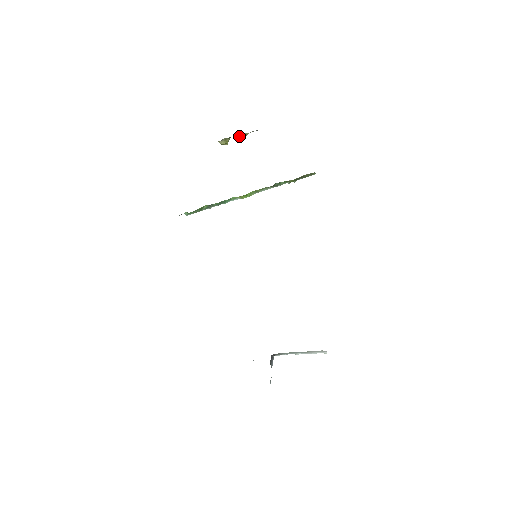
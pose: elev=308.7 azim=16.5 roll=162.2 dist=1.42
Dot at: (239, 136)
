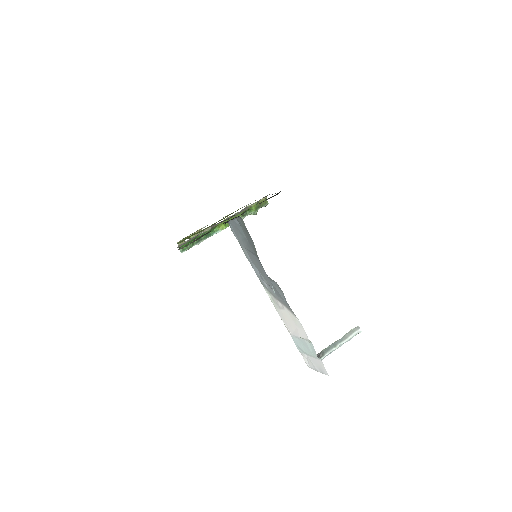
Dot at: (192, 236)
